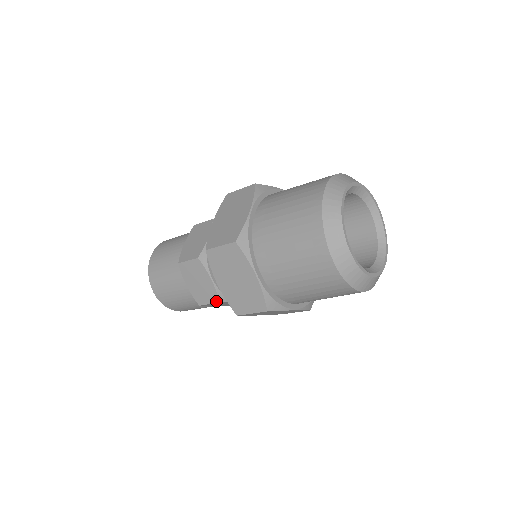
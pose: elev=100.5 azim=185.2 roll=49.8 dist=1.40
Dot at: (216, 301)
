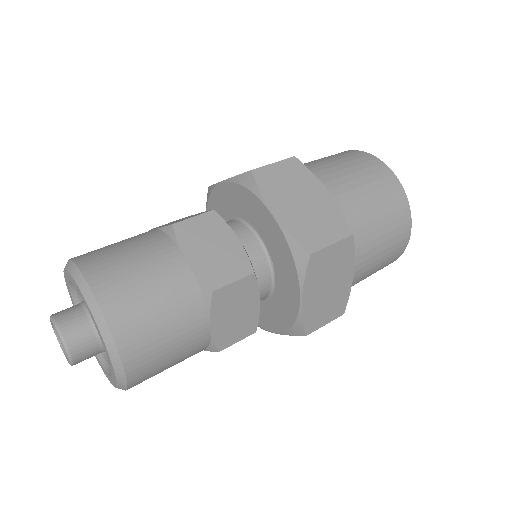
Dot at: (248, 272)
